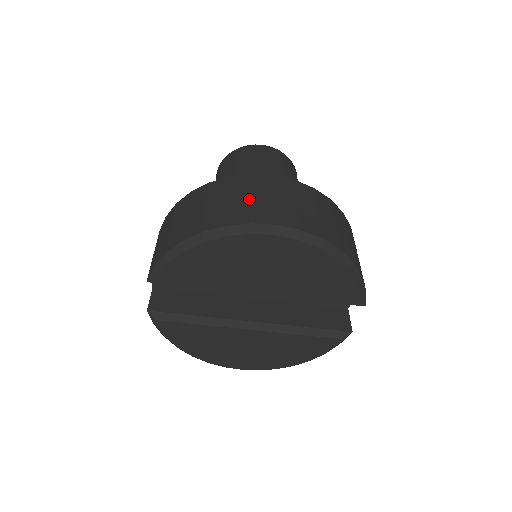
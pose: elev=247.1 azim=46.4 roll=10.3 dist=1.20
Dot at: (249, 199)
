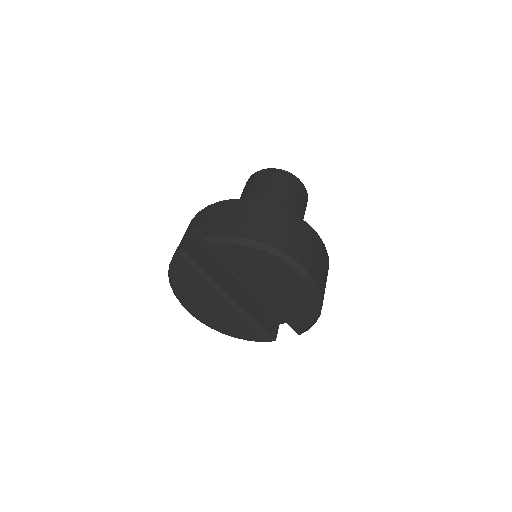
Dot at: (302, 243)
